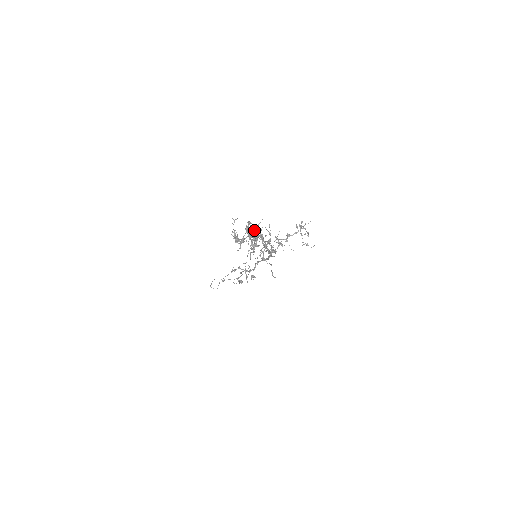
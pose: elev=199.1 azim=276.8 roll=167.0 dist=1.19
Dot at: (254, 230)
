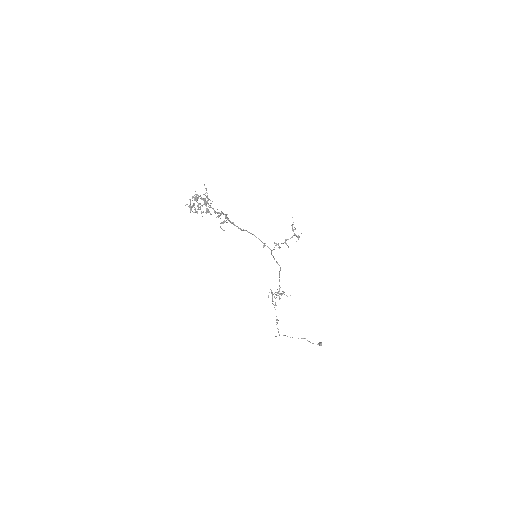
Dot at: (196, 194)
